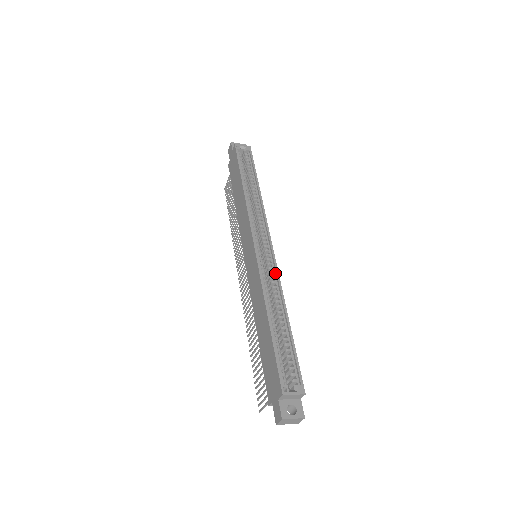
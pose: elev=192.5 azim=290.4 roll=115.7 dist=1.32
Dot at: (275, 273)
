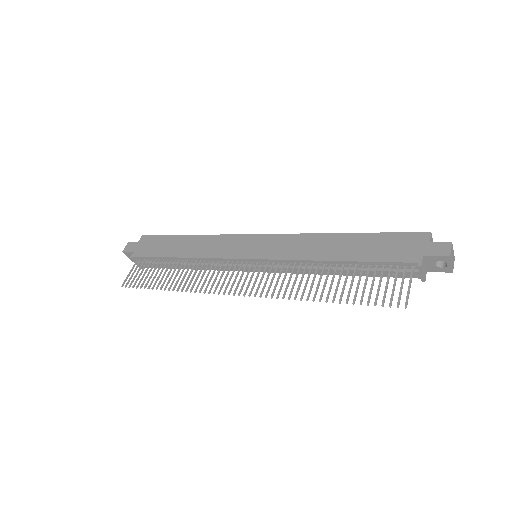
Dot at: occluded
